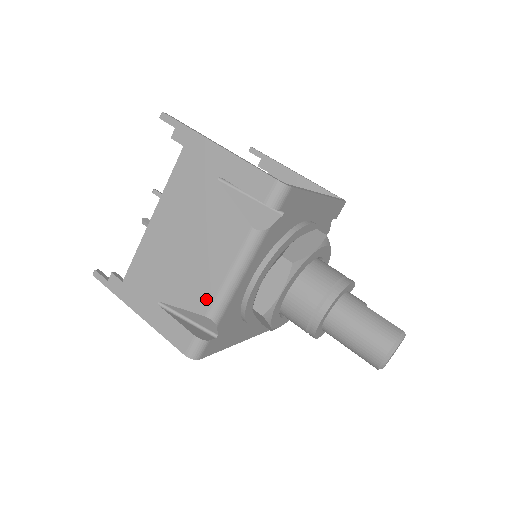
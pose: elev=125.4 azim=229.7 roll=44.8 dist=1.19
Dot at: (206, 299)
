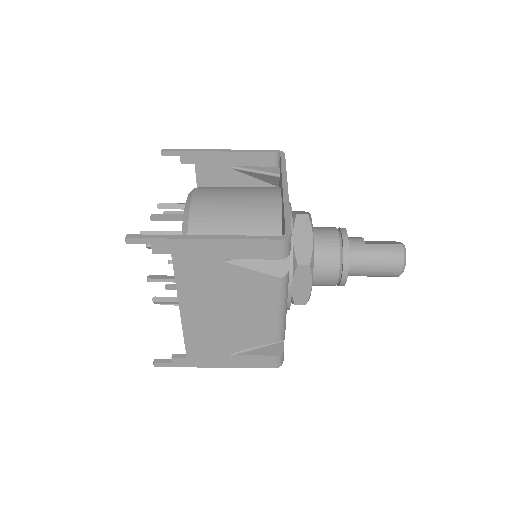
Dot at: (269, 334)
